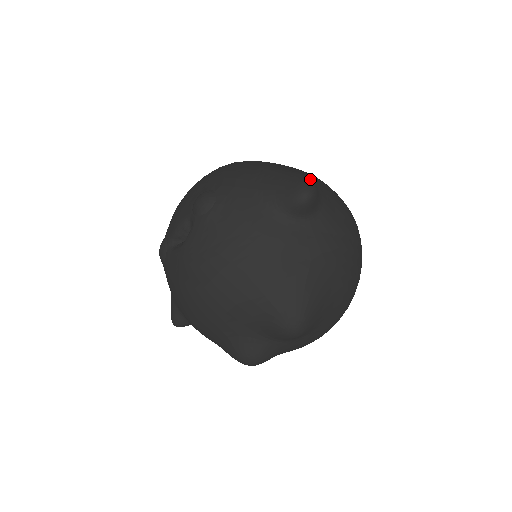
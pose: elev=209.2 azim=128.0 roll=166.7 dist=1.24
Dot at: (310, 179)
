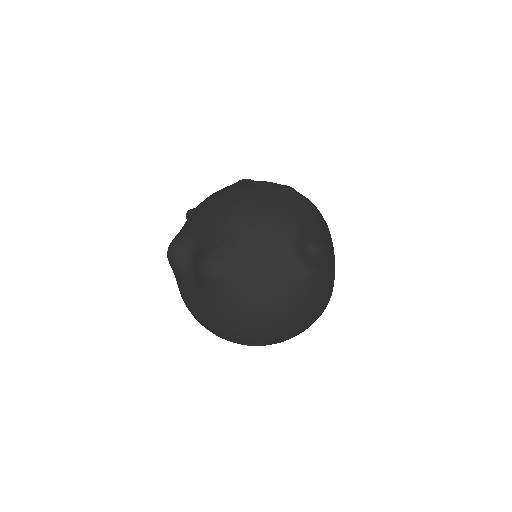
Dot at: (328, 256)
